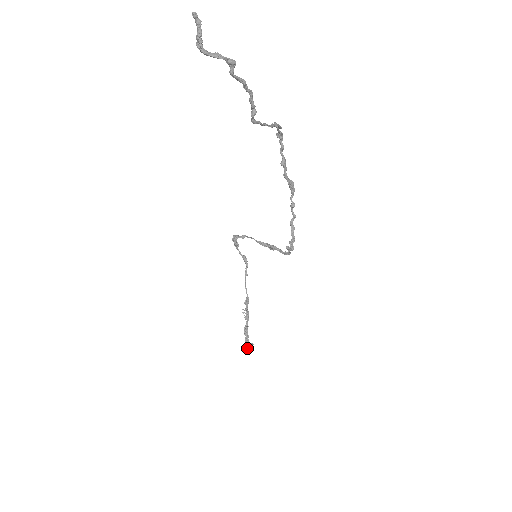
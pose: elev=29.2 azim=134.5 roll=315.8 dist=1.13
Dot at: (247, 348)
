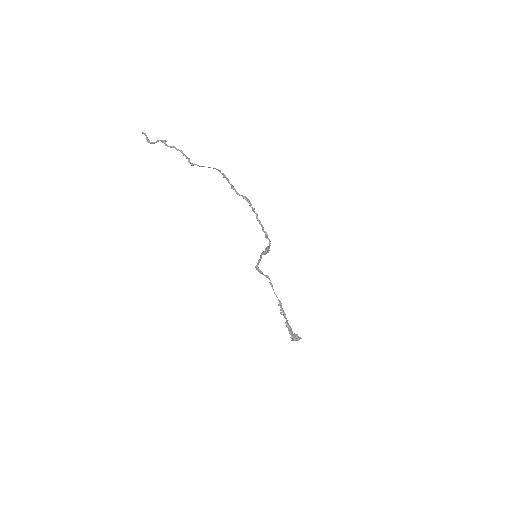
Dot at: (294, 338)
